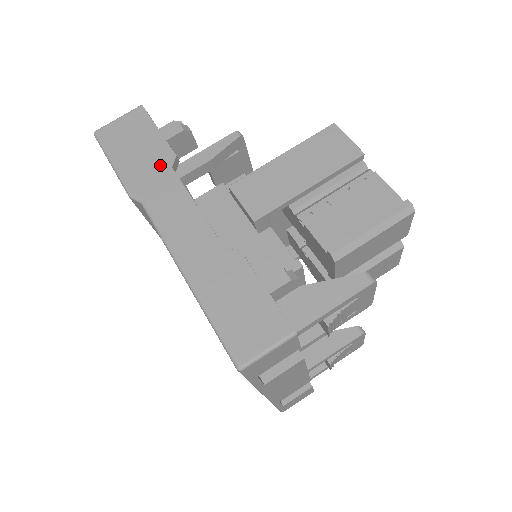
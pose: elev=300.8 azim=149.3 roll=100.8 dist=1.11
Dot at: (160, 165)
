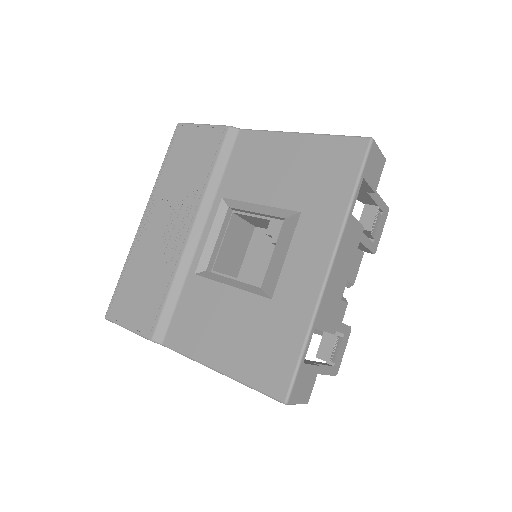
Dot at: occluded
